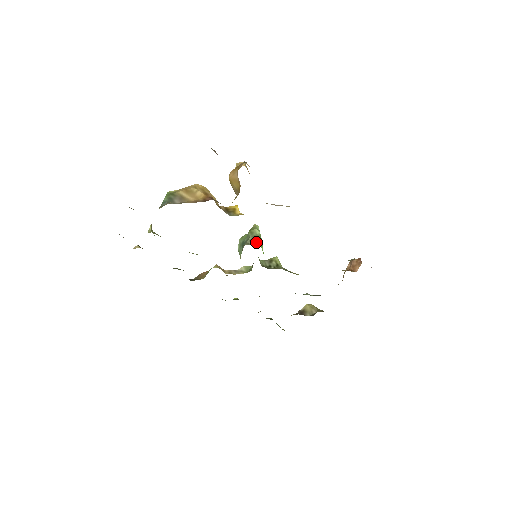
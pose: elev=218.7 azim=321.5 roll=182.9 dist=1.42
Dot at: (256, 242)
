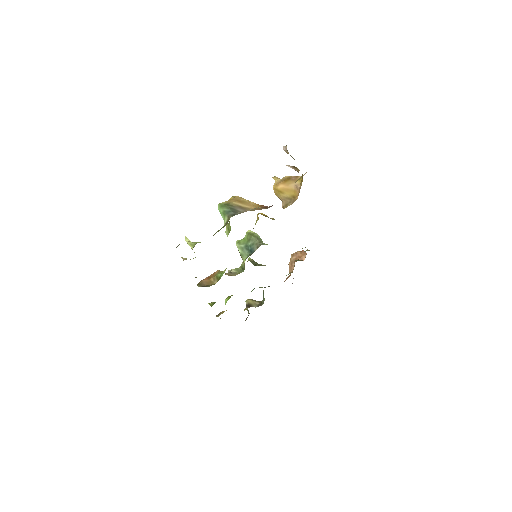
Dot at: (264, 243)
